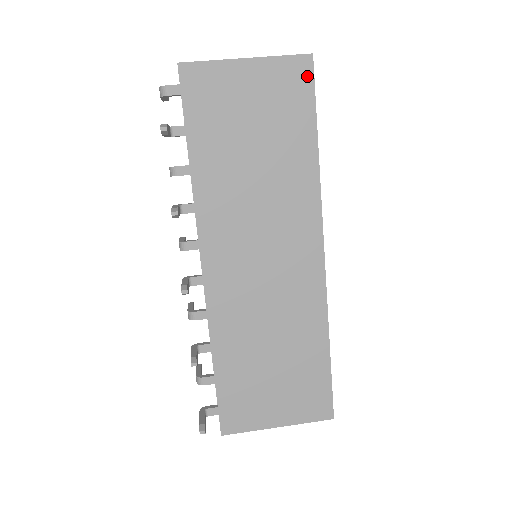
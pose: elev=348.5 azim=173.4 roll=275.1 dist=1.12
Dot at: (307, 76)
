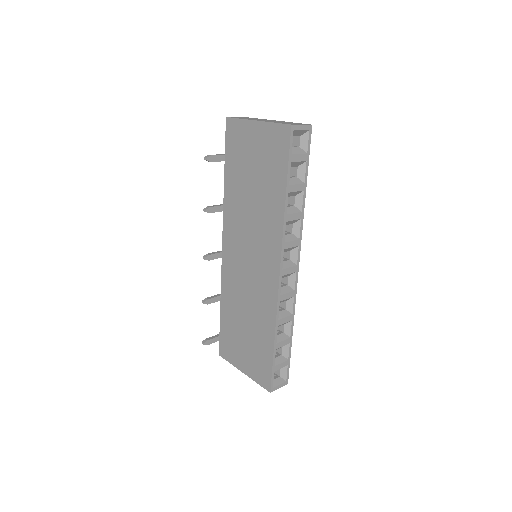
Dot at: (286, 141)
